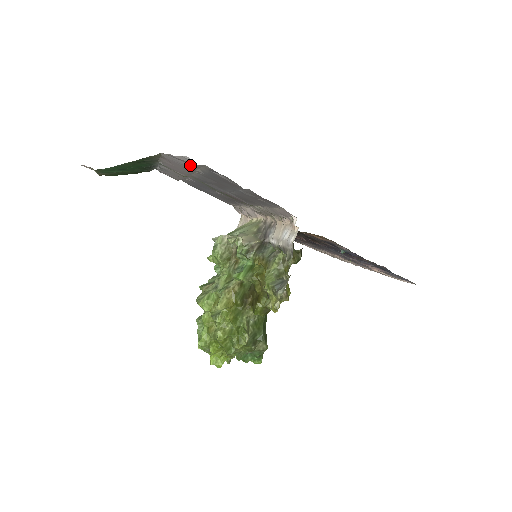
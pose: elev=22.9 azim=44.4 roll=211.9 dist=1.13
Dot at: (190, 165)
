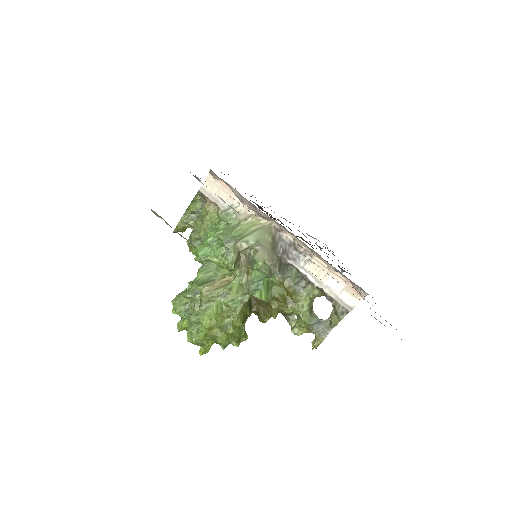
Dot at: (374, 317)
